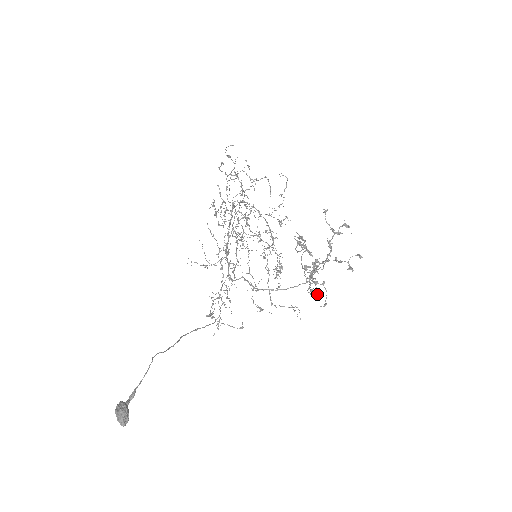
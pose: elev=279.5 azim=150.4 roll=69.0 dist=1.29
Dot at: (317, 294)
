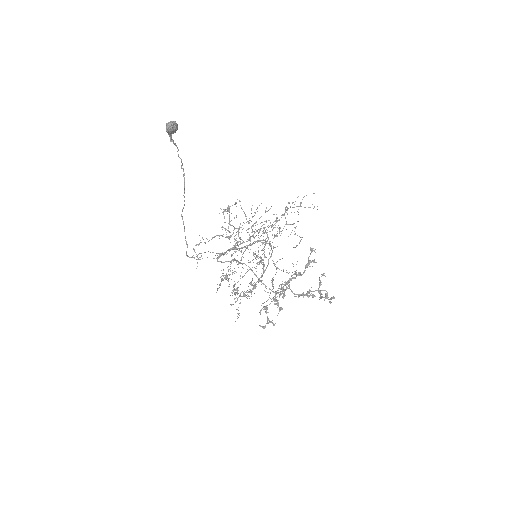
Dot at: (297, 274)
